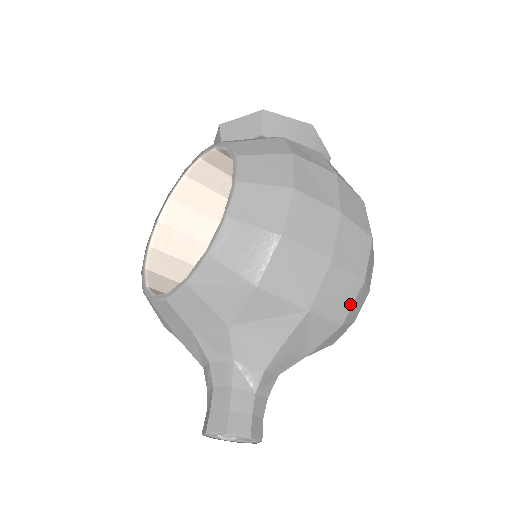
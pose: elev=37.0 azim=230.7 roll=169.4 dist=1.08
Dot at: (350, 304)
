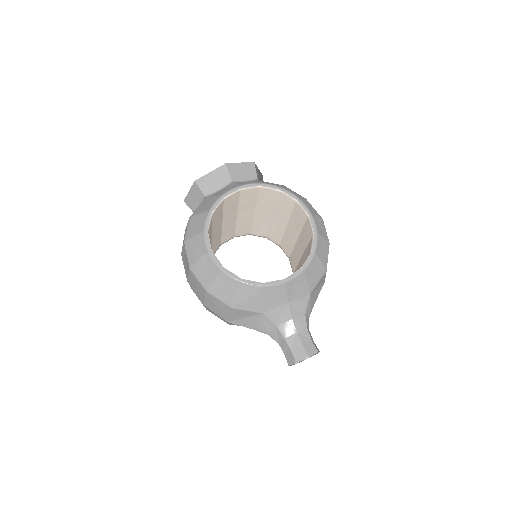
Dot at: occluded
